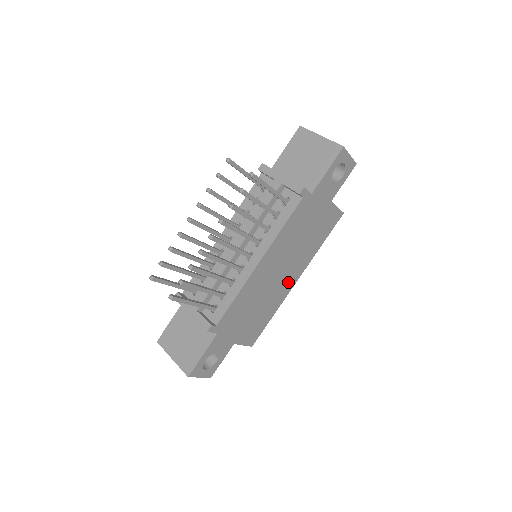
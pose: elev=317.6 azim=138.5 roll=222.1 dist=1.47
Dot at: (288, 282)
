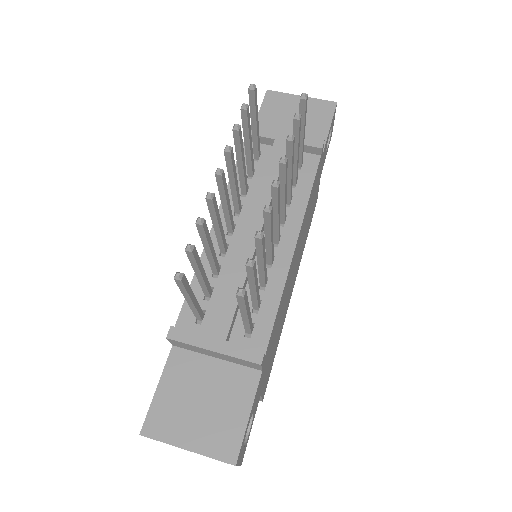
Dot at: (291, 291)
